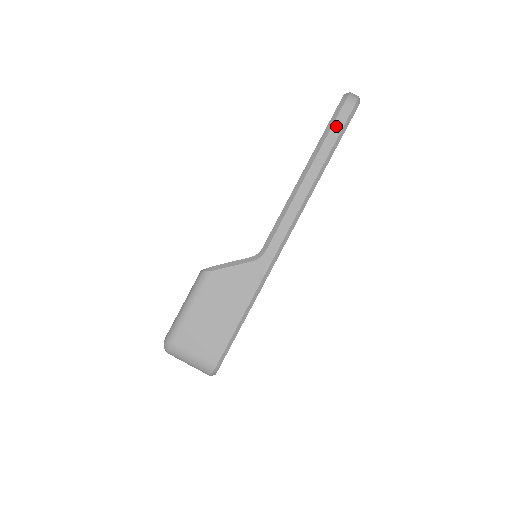
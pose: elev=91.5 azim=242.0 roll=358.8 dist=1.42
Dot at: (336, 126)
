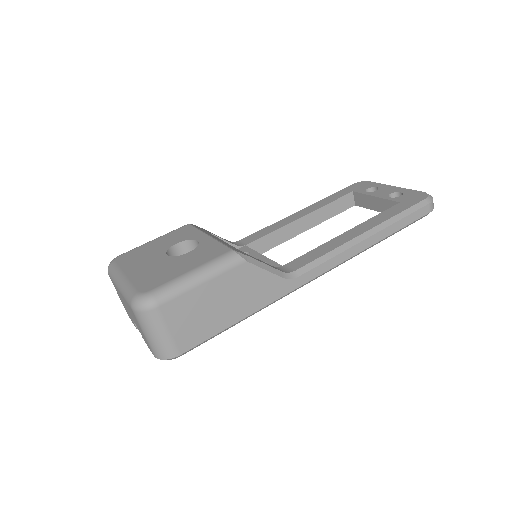
Dot at: (412, 216)
